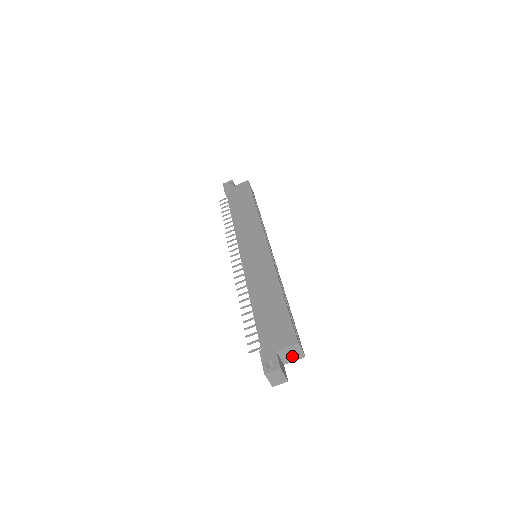
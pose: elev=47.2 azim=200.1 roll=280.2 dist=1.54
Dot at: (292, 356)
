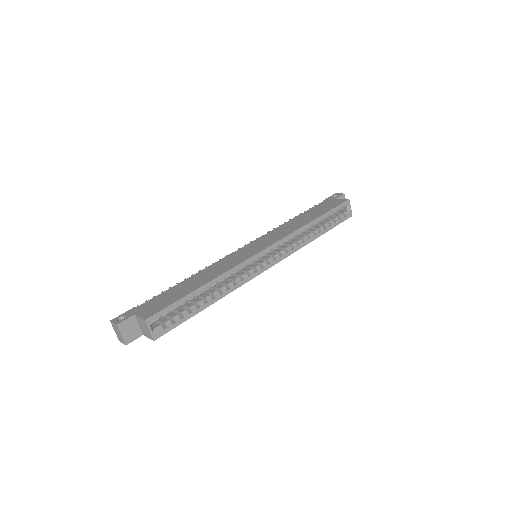
Dot at: (146, 330)
